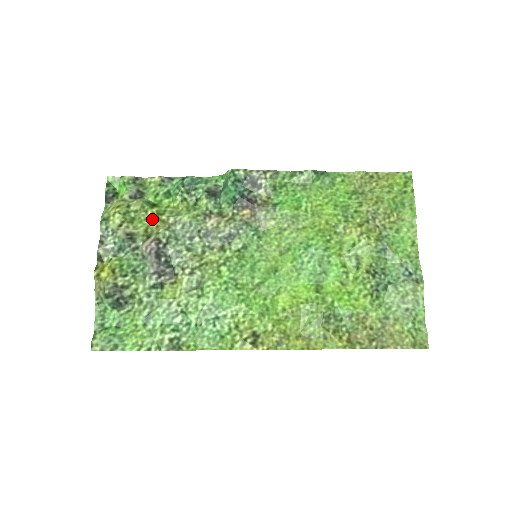
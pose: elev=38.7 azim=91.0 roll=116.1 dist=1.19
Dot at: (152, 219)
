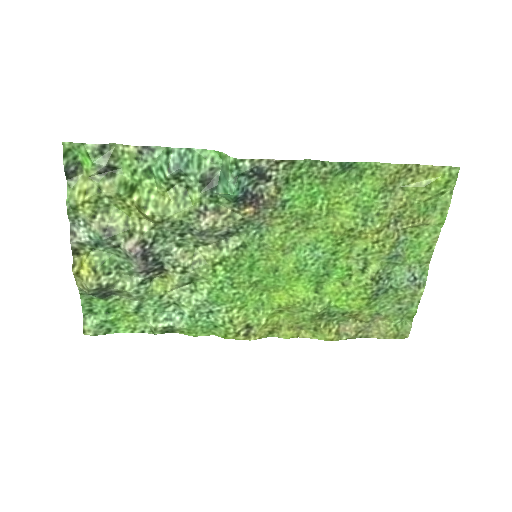
Dot at: (132, 209)
